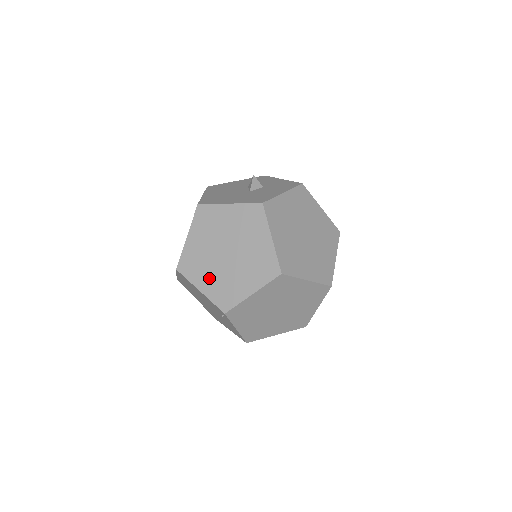
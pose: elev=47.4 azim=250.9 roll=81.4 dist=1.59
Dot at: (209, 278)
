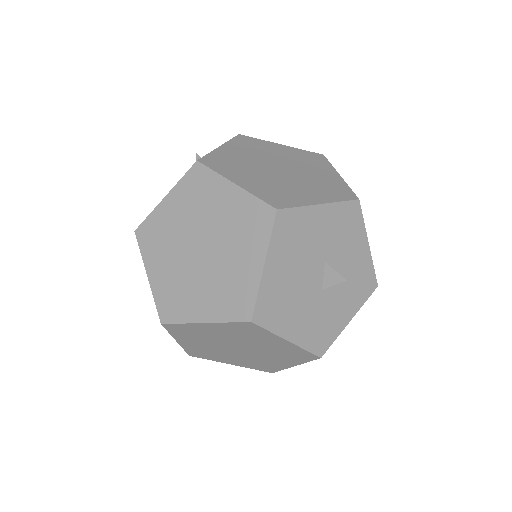
Dot at: (197, 344)
